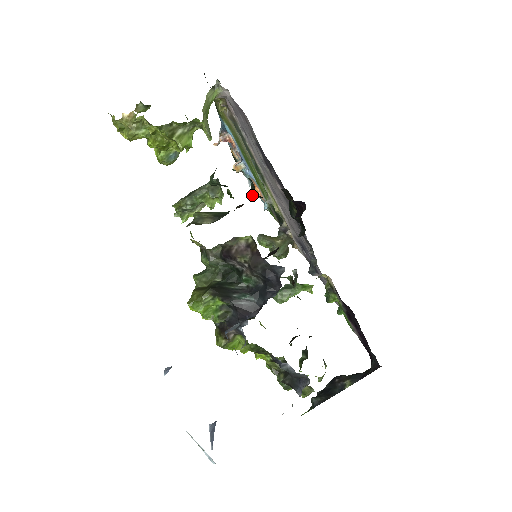
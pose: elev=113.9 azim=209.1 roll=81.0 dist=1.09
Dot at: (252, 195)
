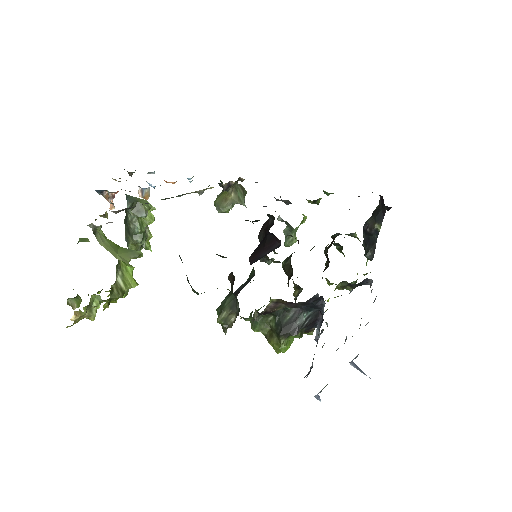
Dot at: occluded
